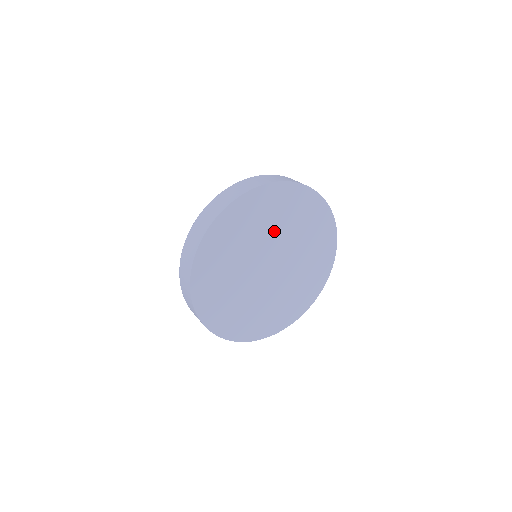
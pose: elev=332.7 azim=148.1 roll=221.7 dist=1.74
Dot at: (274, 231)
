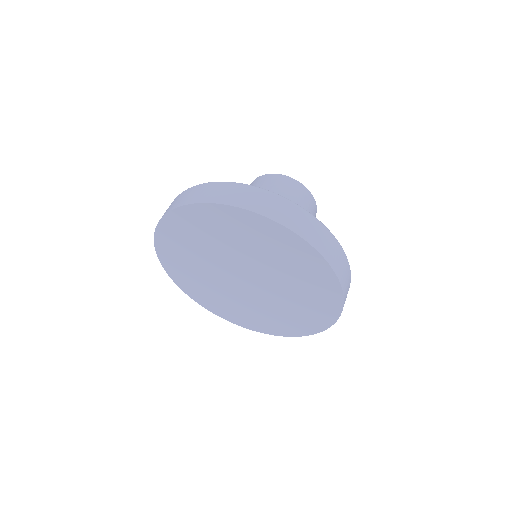
Dot at: (261, 259)
